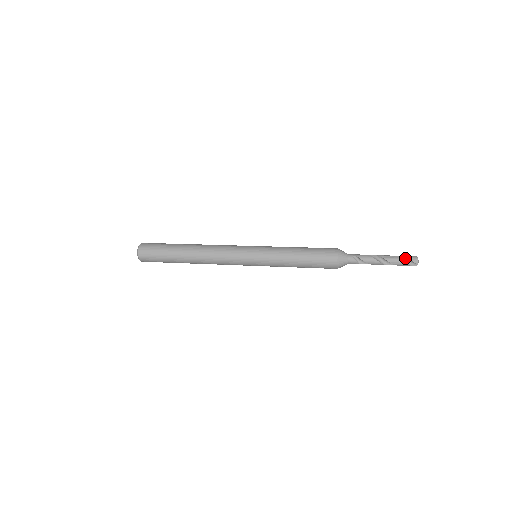
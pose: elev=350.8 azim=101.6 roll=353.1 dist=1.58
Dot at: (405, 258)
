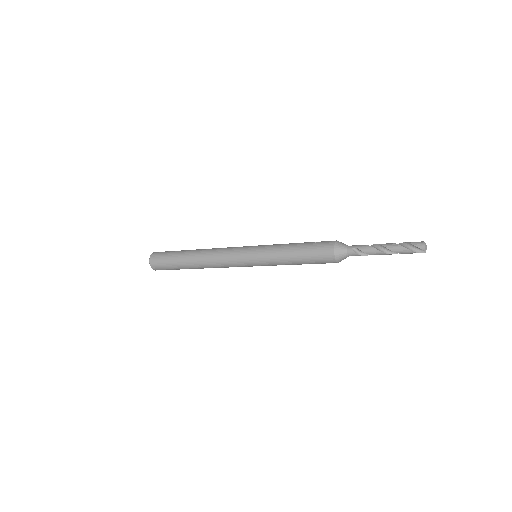
Dot at: (410, 245)
